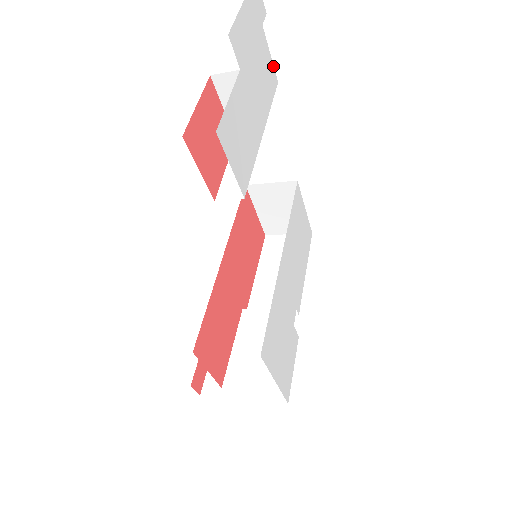
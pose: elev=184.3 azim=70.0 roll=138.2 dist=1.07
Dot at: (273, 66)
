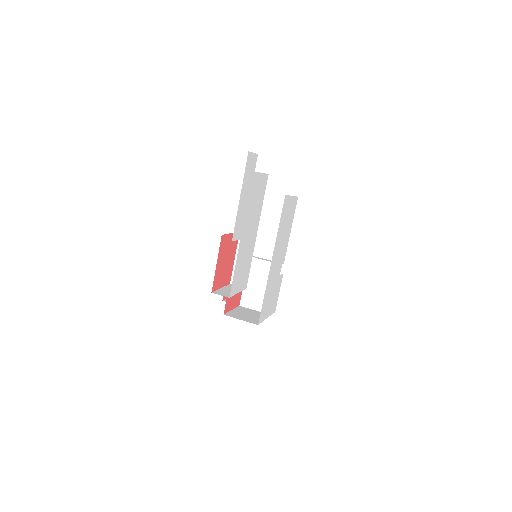
Dot at: (264, 174)
